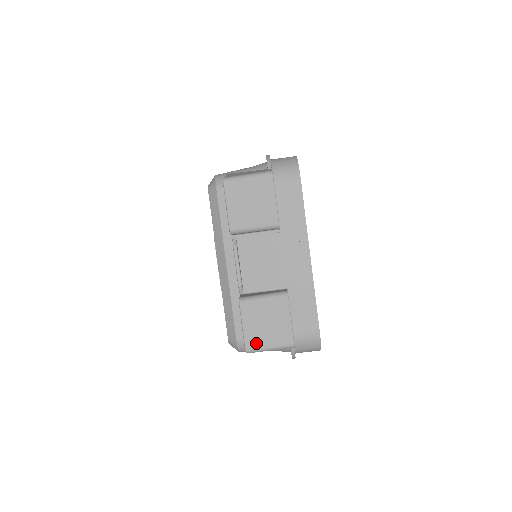
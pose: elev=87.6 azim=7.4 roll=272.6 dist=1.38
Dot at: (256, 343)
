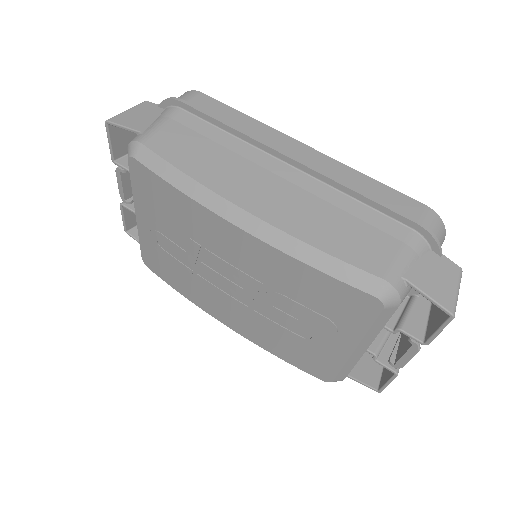
Dot at: occluded
